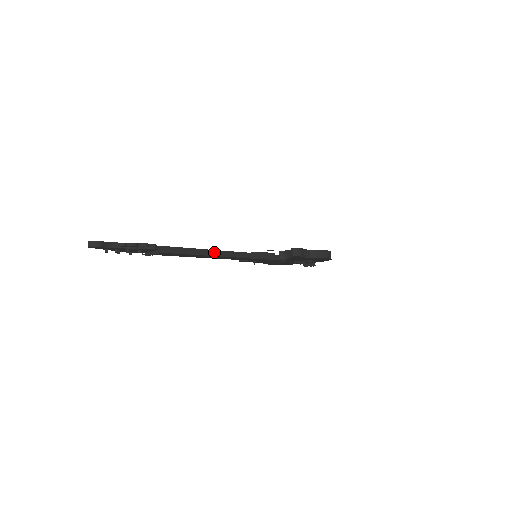
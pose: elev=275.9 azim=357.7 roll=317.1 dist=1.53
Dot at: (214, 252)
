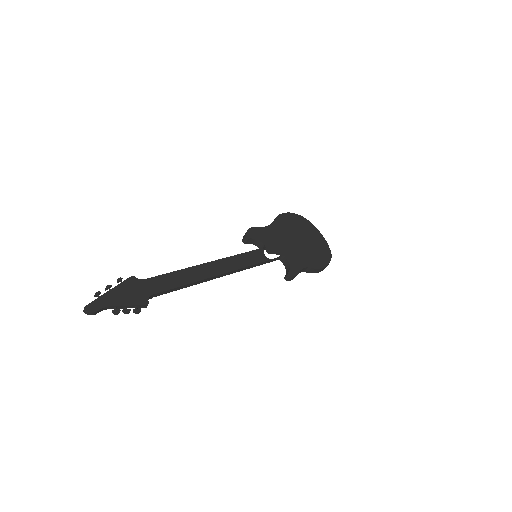
Dot at: (209, 279)
